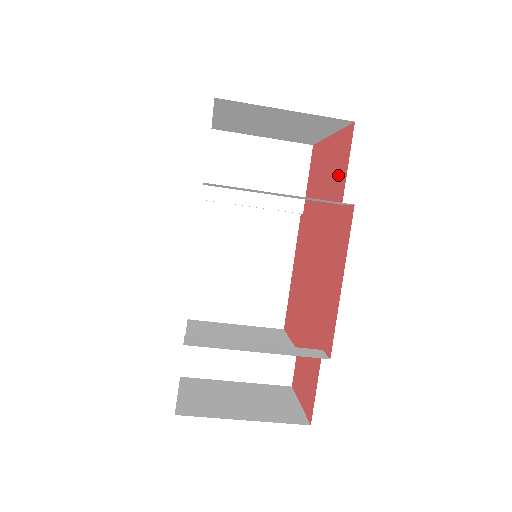
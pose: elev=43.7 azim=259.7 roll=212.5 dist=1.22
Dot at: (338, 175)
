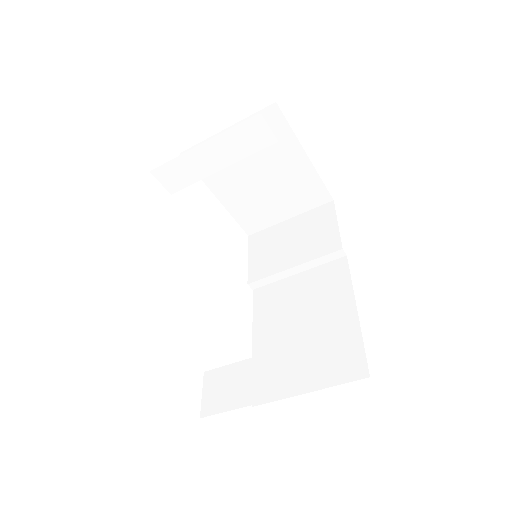
Dot at: occluded
